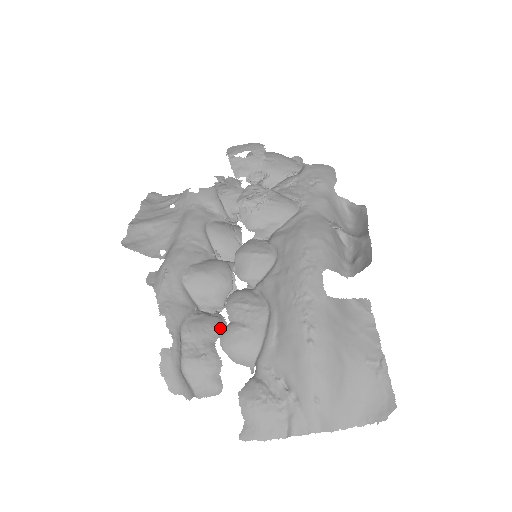
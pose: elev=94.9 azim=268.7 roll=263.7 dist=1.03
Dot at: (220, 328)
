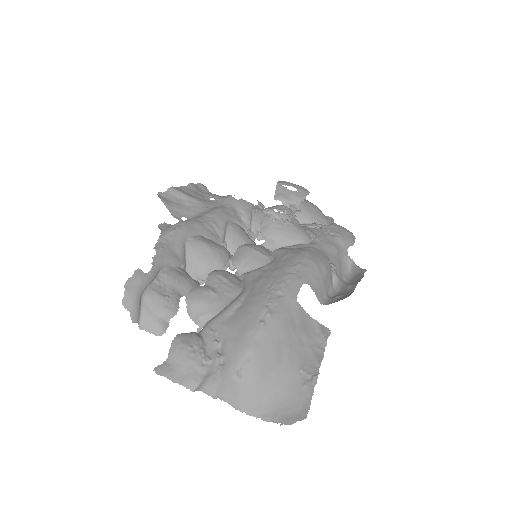
Dot at: occluded
